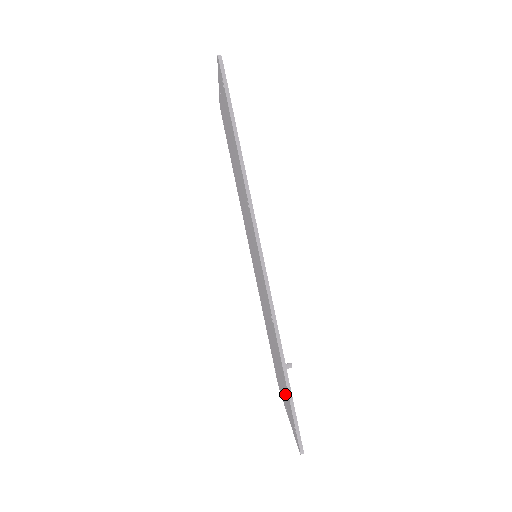
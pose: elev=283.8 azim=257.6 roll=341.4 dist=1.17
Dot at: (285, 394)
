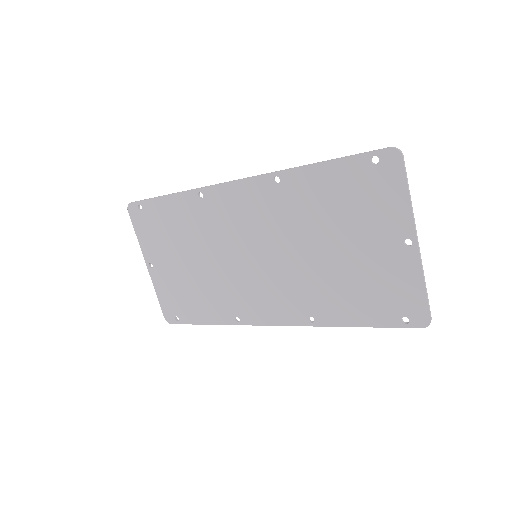
Dot at: (363, 204)
